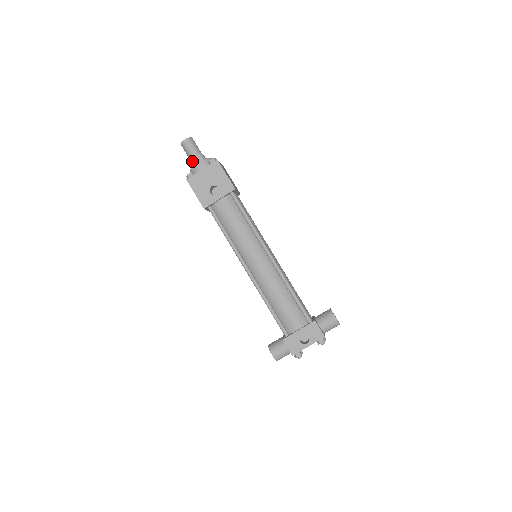
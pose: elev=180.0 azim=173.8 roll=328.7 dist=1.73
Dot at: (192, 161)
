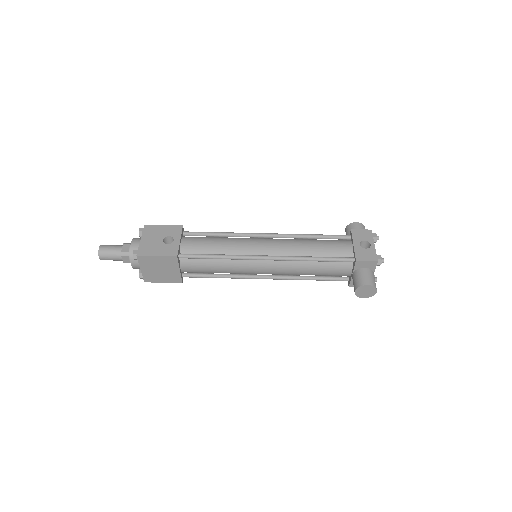
Dot at: (124, 252)
